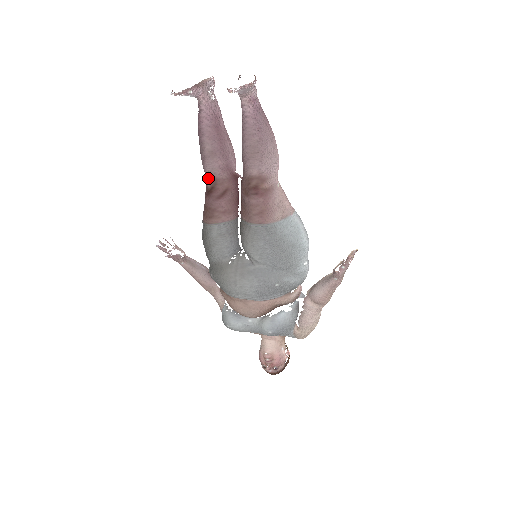
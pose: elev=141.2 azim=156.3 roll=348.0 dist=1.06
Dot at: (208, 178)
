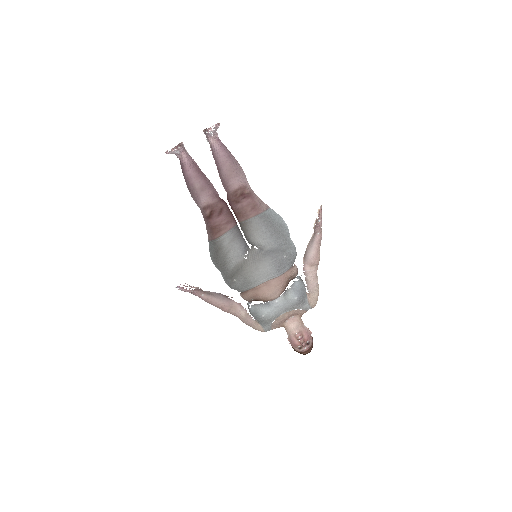
Dot at: (205, 207)
